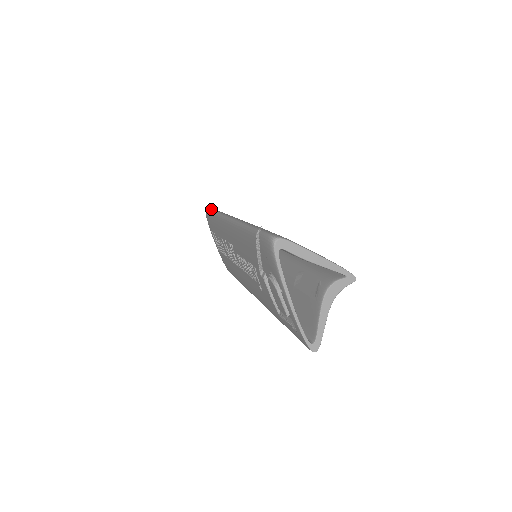
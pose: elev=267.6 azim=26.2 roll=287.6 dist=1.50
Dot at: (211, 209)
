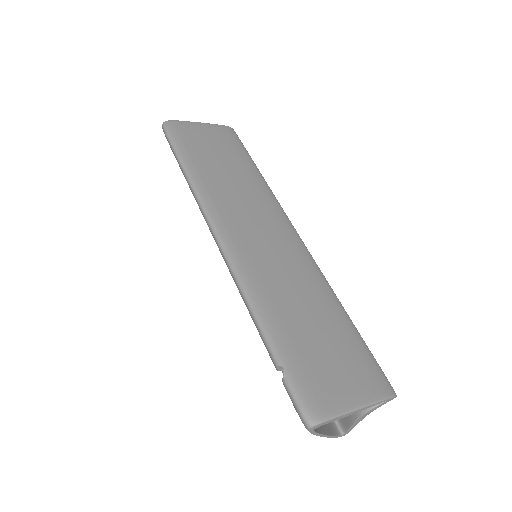
Dot at: (174, 148)
